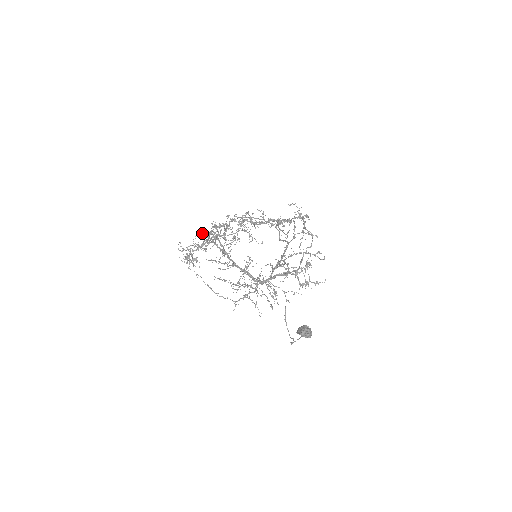
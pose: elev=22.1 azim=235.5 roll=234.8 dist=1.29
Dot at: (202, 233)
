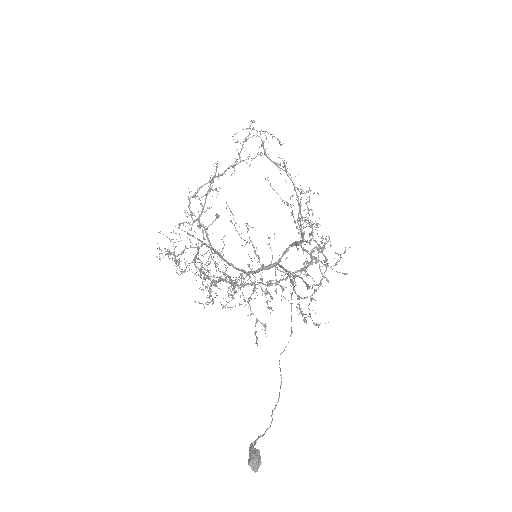
Dot at: occluded
